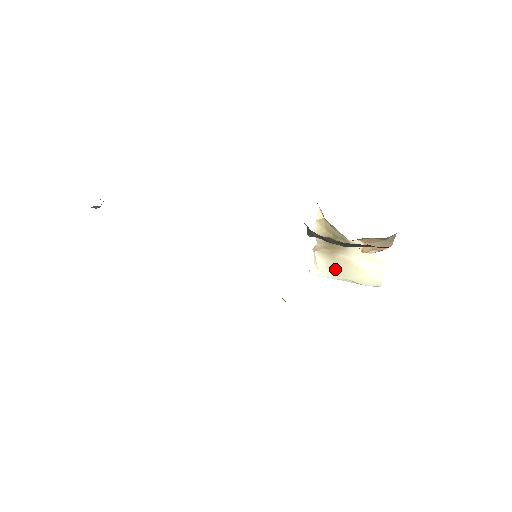
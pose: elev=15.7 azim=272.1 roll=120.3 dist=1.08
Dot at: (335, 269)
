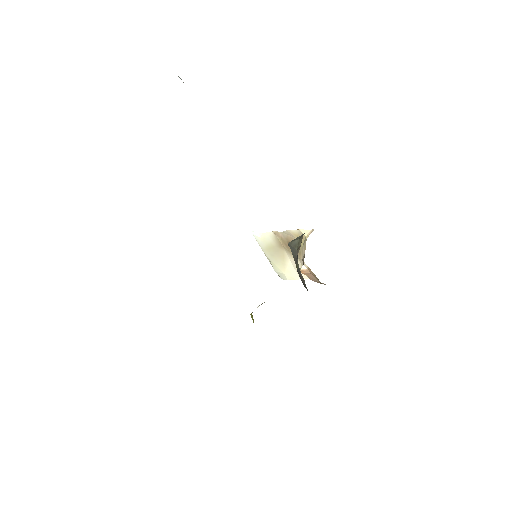
Dot at: (271, 250)
